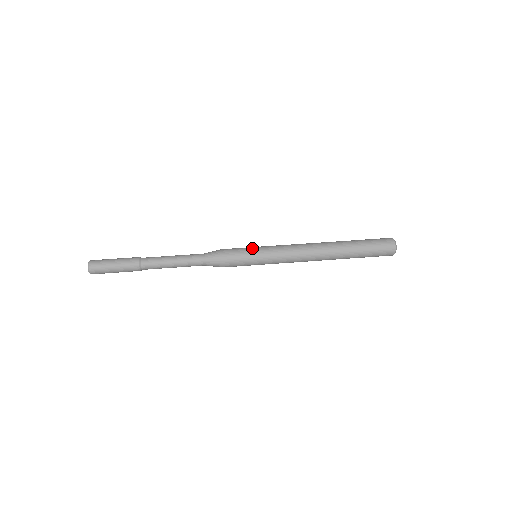
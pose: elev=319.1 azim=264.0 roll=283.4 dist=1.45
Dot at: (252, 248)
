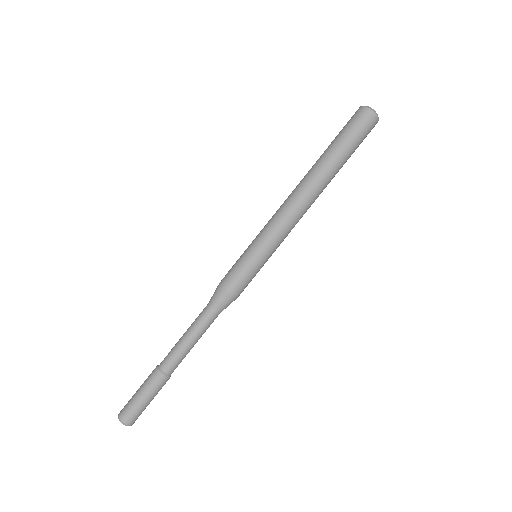
Dot at: (257, 263)
